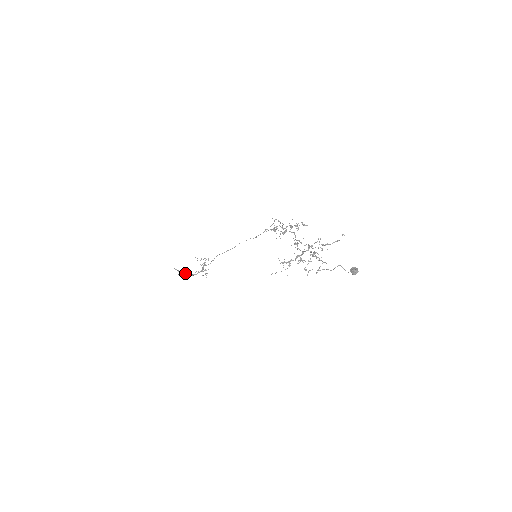
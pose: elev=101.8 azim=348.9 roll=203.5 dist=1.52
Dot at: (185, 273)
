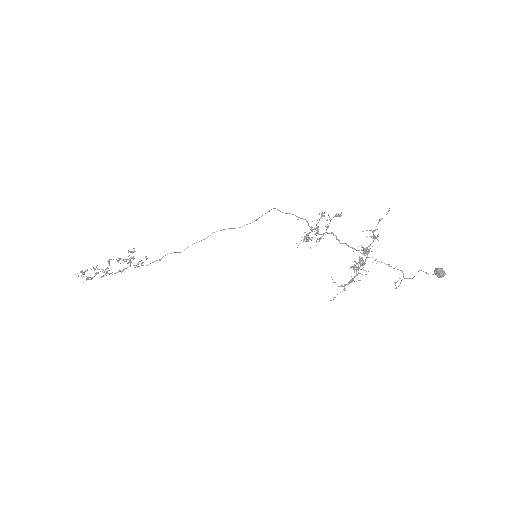
Dot at: (101, 277)
